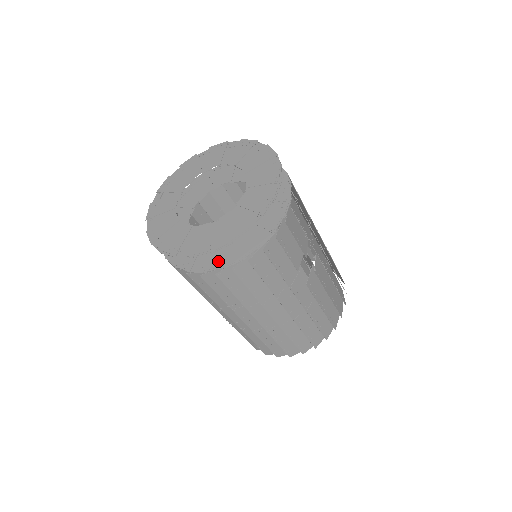
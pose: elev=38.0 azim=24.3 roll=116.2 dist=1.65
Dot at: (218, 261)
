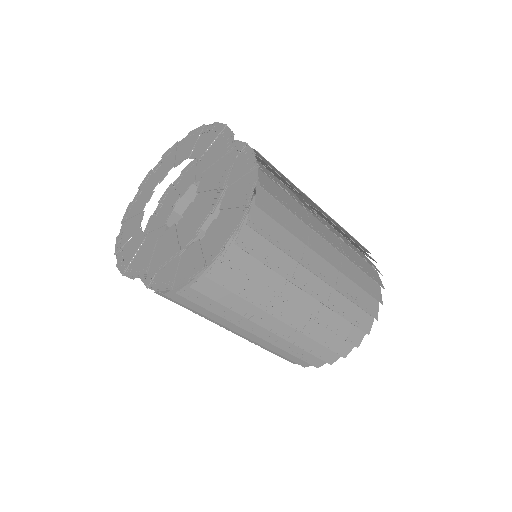
Dot at: (227, 231)
